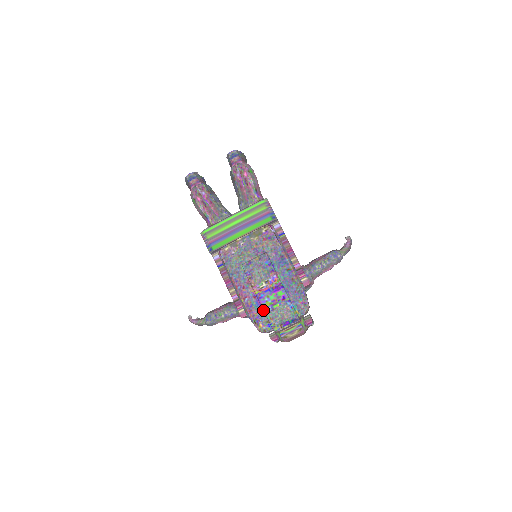
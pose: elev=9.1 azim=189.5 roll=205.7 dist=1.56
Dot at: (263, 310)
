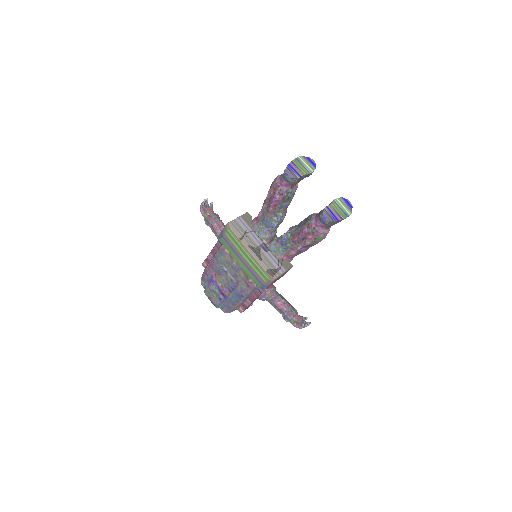
Dot at: (209, 284)
